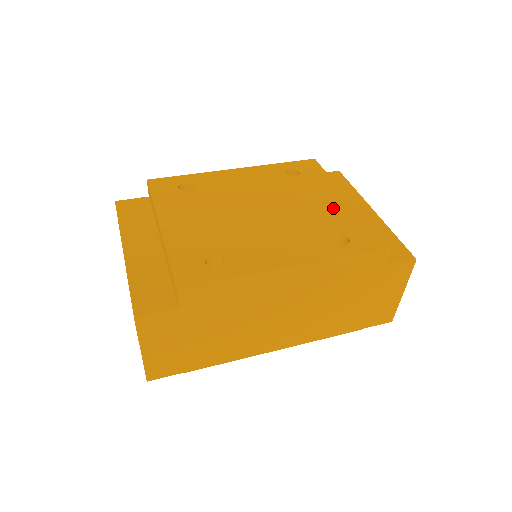
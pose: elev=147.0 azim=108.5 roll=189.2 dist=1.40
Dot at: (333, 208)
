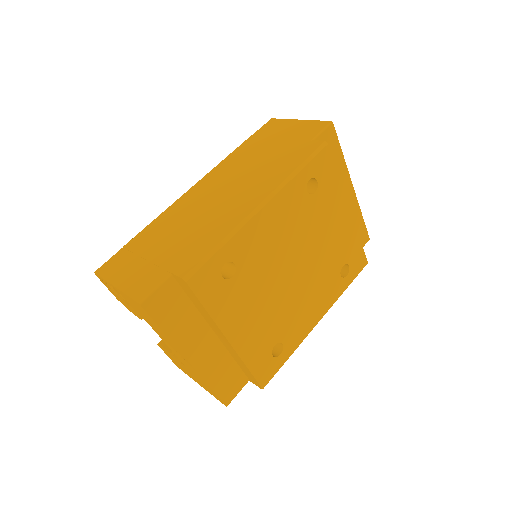
Dot at: (341, 233)
